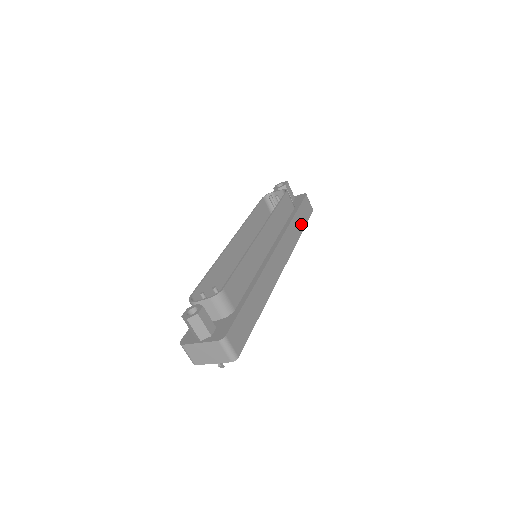
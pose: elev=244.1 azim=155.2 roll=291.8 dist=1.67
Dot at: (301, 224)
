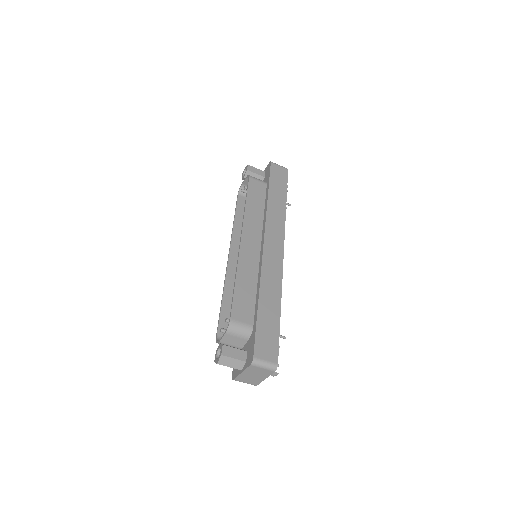
Dot at: (281, 194)
